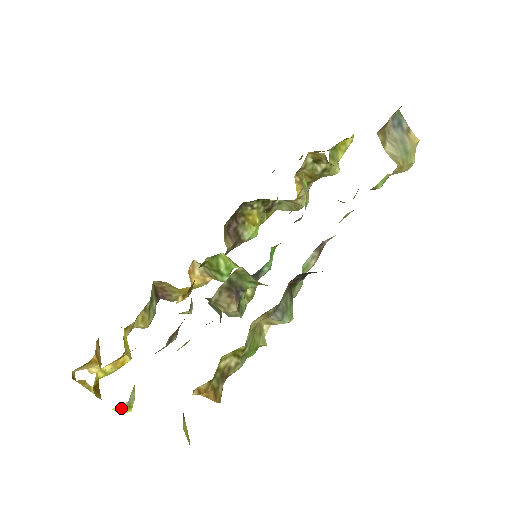
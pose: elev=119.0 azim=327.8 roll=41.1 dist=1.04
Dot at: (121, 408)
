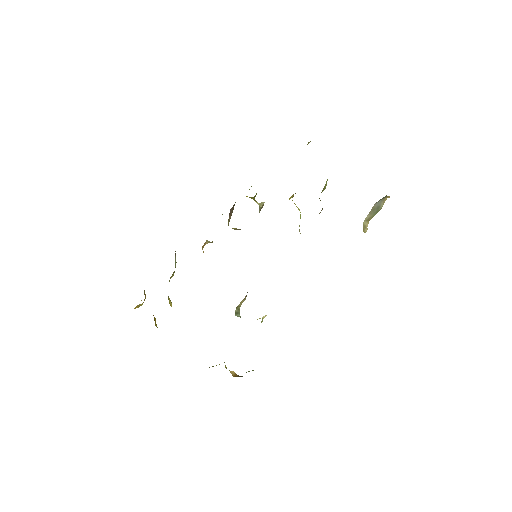
Dot at: occluded
